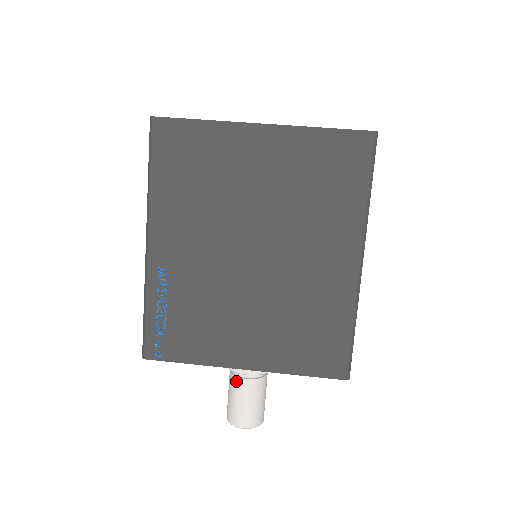
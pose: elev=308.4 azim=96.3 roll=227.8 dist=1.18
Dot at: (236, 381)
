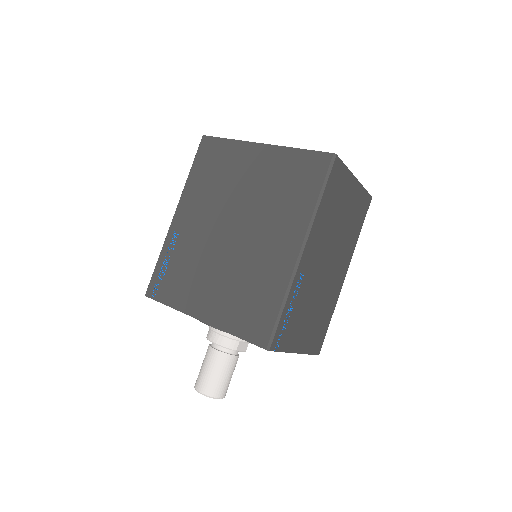
Dot at: (208, 350)
